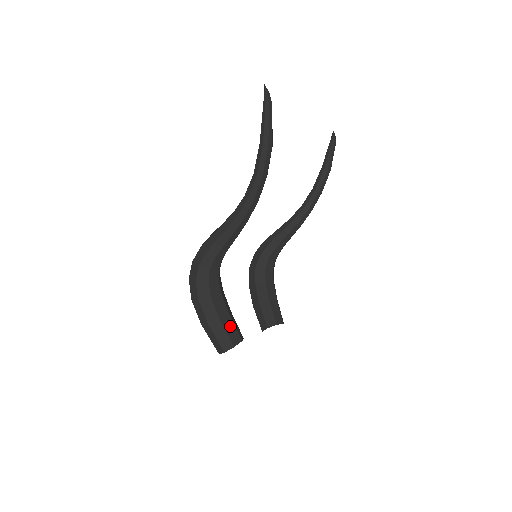
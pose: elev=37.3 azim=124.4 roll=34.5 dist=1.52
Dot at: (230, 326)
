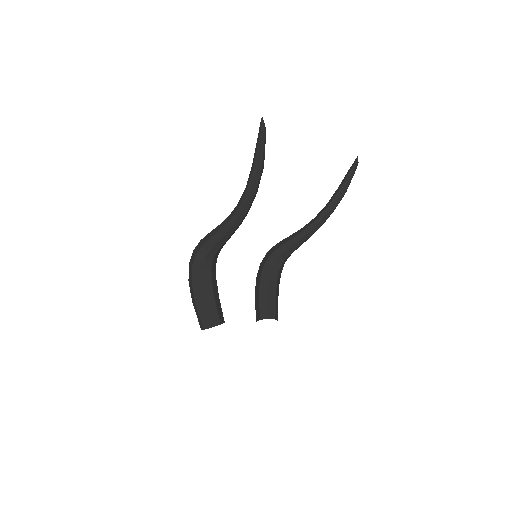
Dot at: (213, 310)
